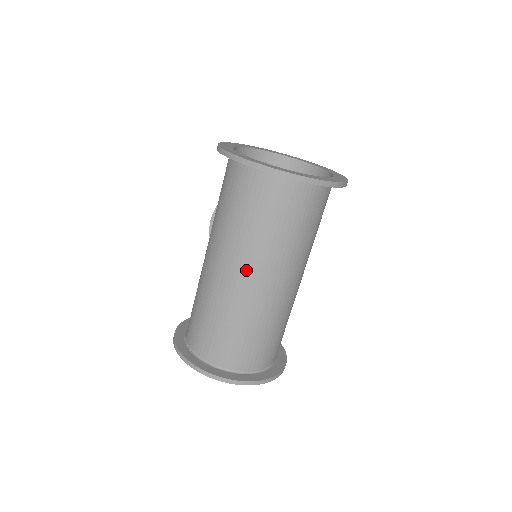
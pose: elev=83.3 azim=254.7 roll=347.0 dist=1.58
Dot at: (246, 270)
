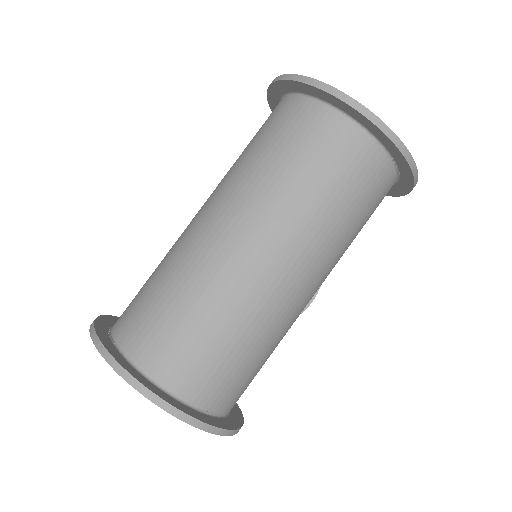
Dot at: (252, 230)
